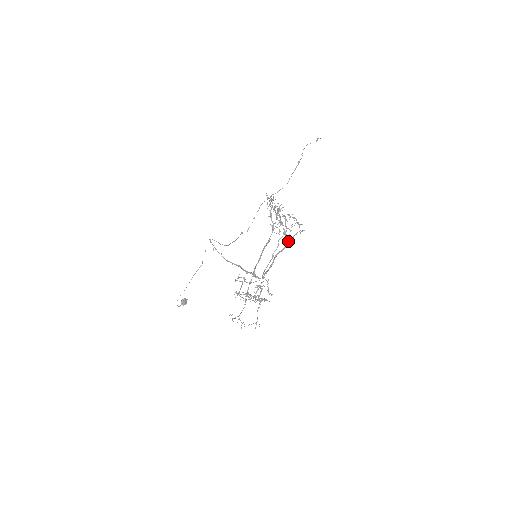
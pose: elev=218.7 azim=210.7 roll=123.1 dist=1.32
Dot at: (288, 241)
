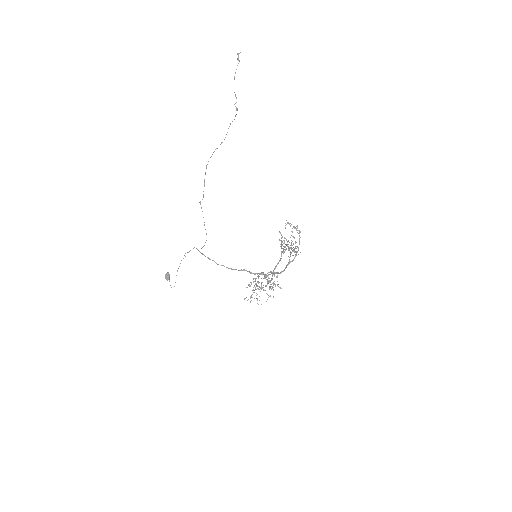
Dot at: occluded
